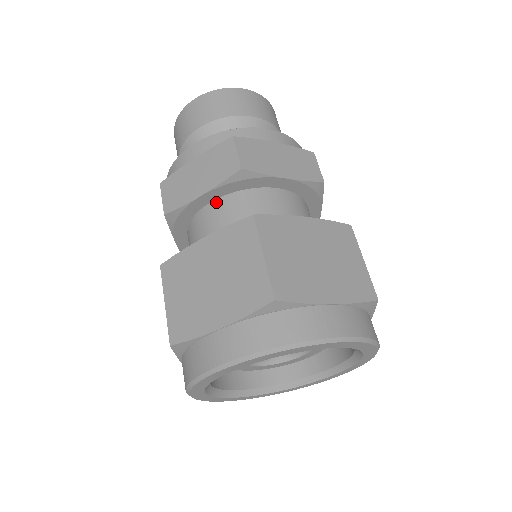
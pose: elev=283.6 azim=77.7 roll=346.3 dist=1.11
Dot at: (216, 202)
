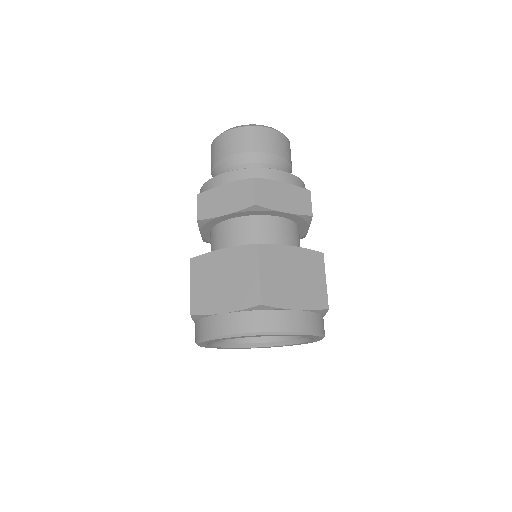
Dot at: (234, 220)
